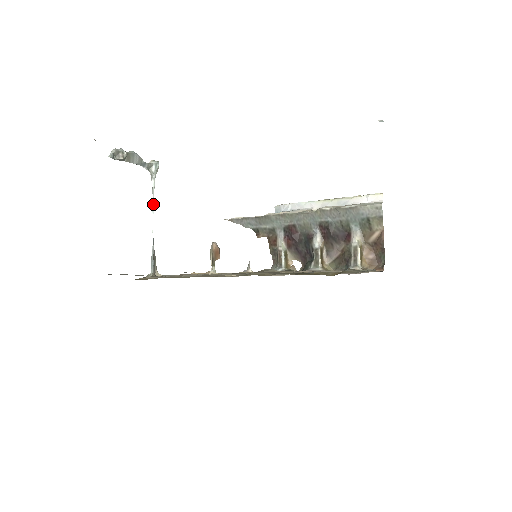
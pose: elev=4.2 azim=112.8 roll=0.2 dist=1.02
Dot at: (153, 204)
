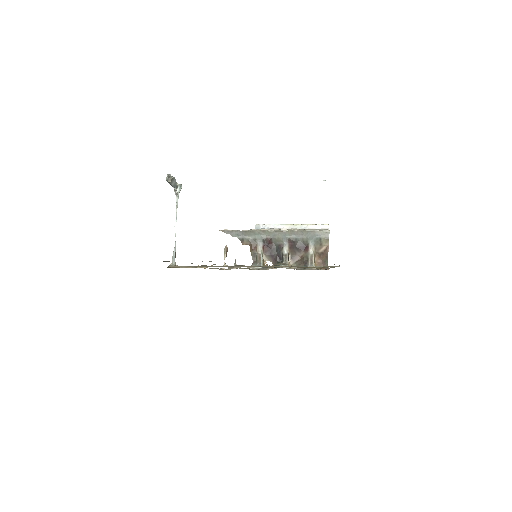
Dot at: (176, 214)
